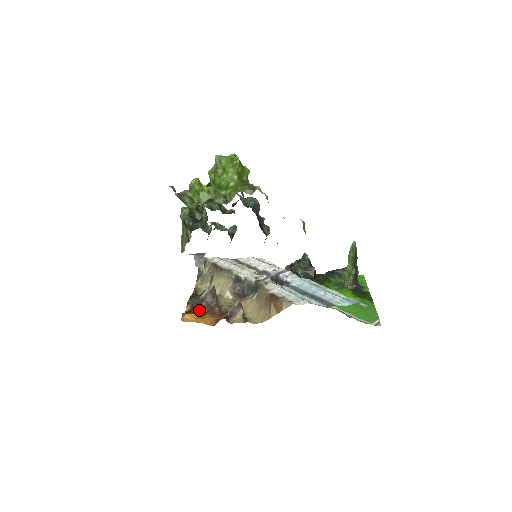
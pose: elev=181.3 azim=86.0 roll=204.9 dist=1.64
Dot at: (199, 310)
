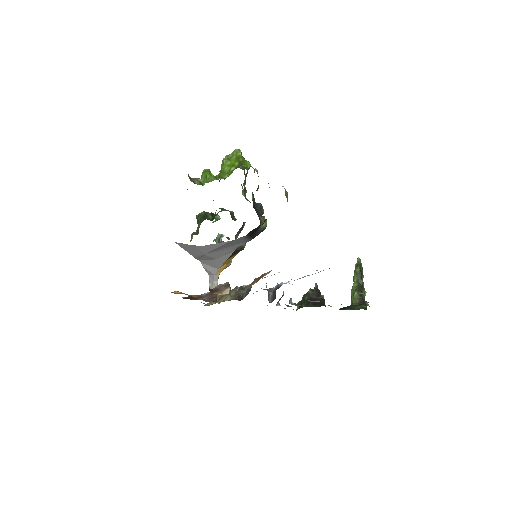
Dot at: (193, 299)
